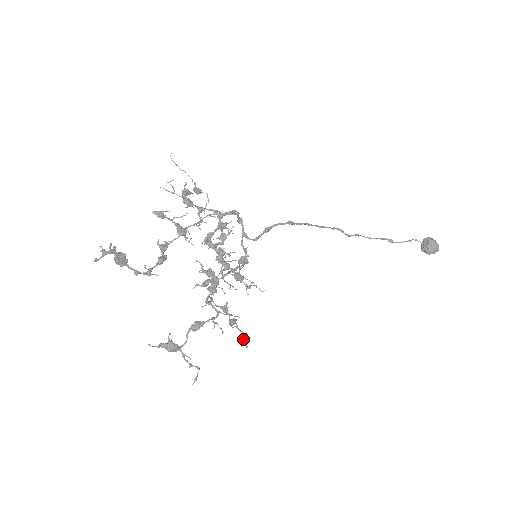
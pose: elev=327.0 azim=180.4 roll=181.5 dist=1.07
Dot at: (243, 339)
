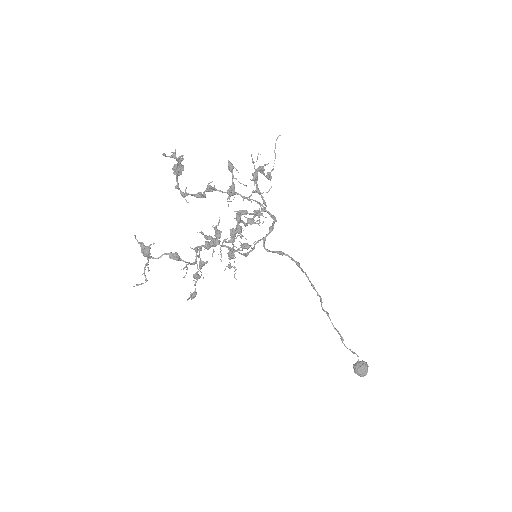
Dot at: (191, 293)
